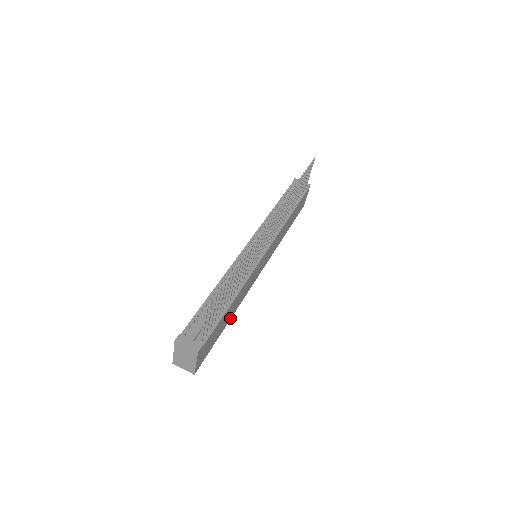
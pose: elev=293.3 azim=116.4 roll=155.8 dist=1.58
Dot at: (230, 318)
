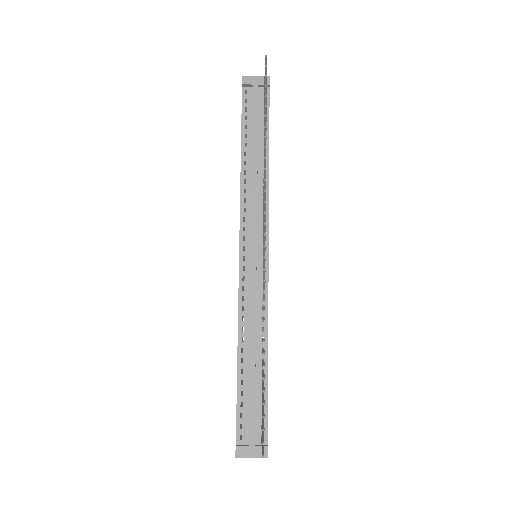
Dot at: occluded
